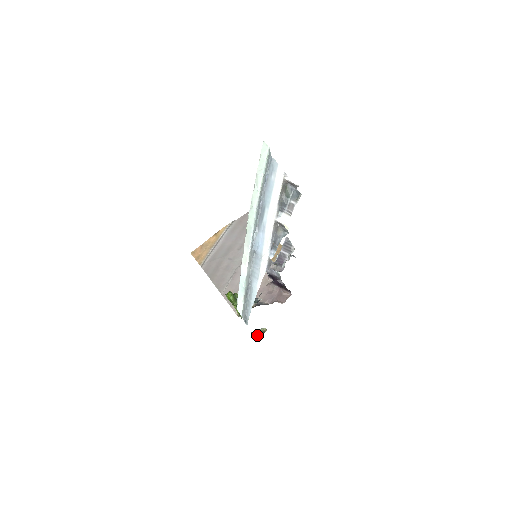
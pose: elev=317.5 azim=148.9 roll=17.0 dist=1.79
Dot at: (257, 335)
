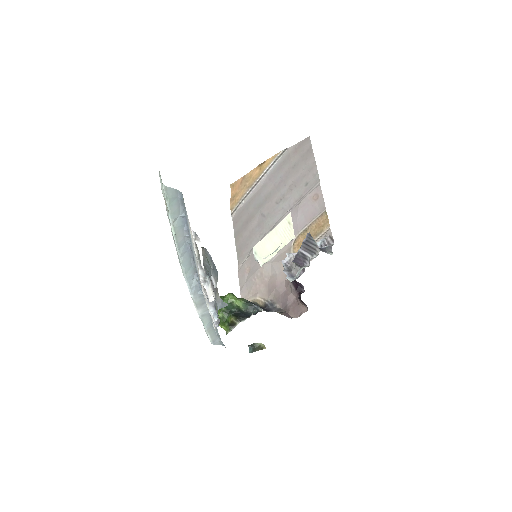
Dot at: (253, 349)
